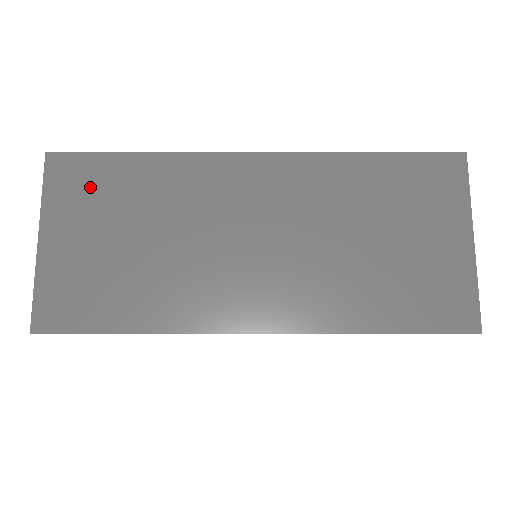
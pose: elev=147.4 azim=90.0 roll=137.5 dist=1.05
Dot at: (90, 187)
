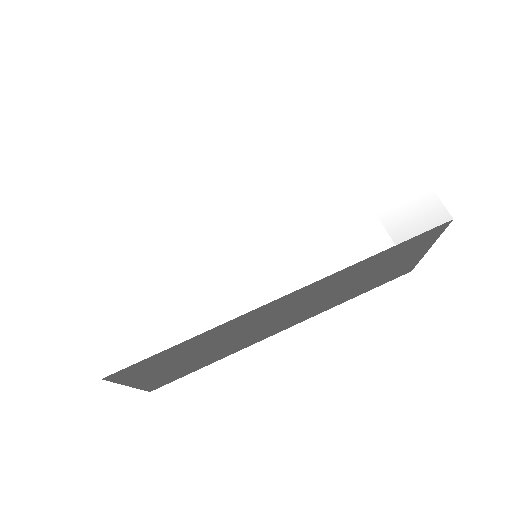
Dot at: (153, 365)
